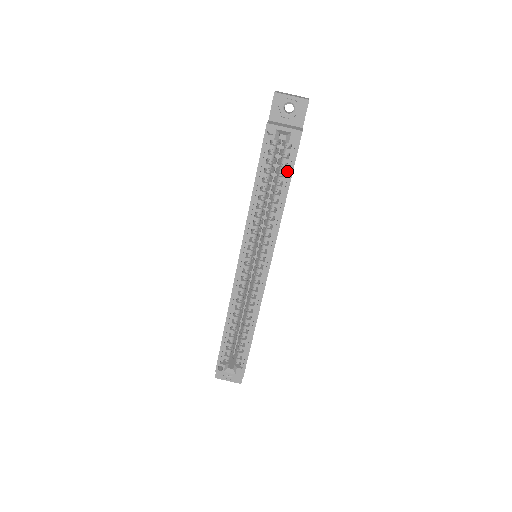
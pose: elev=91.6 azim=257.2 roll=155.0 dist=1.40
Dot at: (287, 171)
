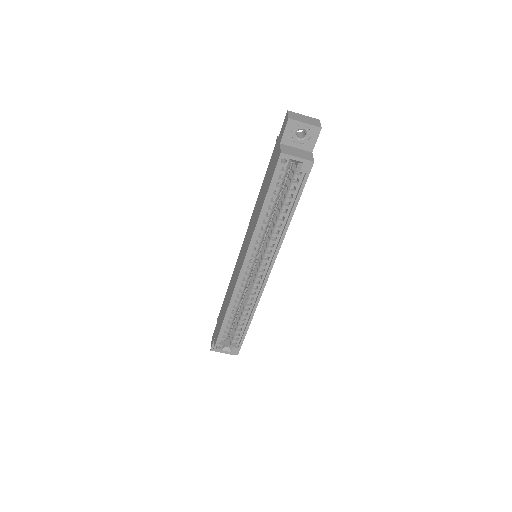
Dot at: (295, 194)
